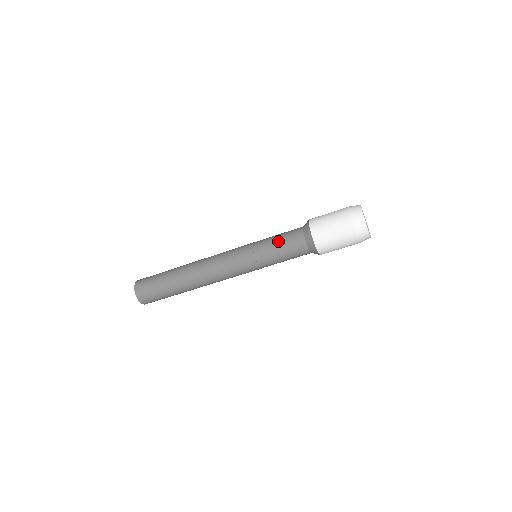
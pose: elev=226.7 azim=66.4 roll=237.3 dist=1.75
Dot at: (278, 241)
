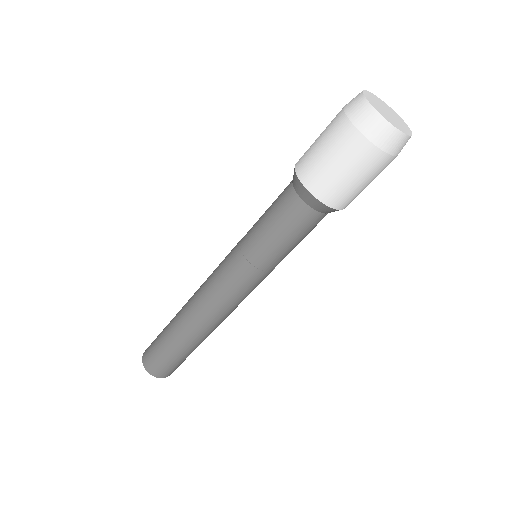
Dot at: occluded
